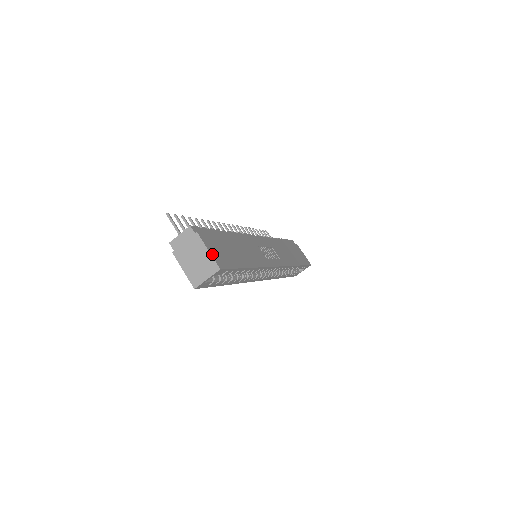
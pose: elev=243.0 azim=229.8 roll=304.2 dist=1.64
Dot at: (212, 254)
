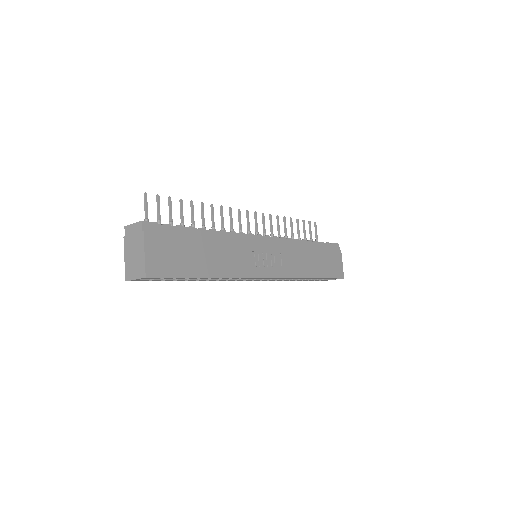
Dot at: (147, 258)
